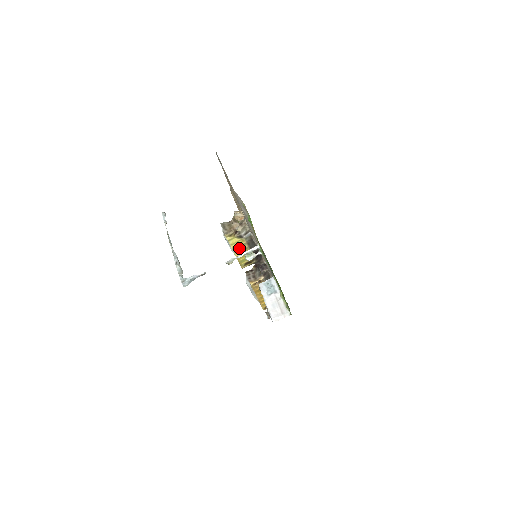
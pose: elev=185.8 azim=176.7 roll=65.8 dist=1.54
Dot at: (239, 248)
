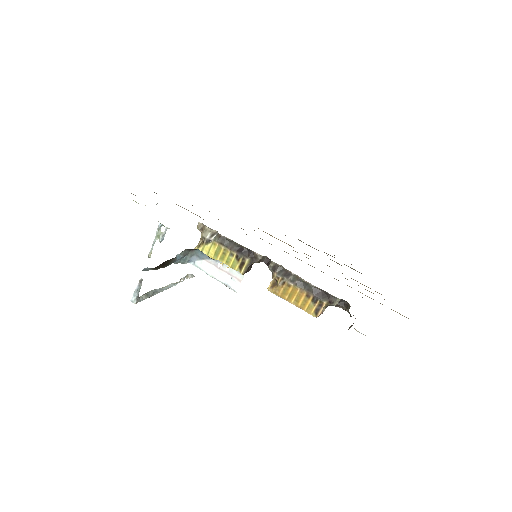
Dot at: (218, 254)
